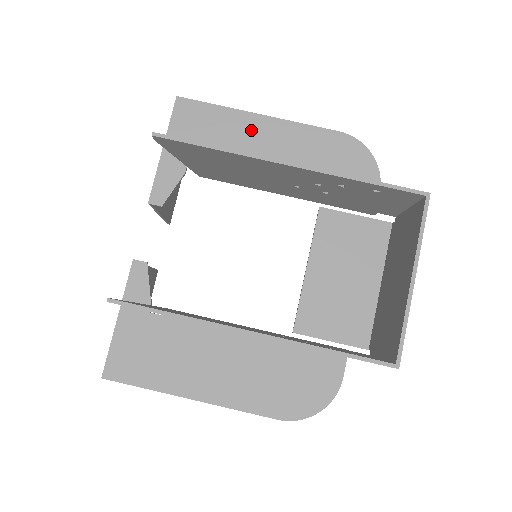
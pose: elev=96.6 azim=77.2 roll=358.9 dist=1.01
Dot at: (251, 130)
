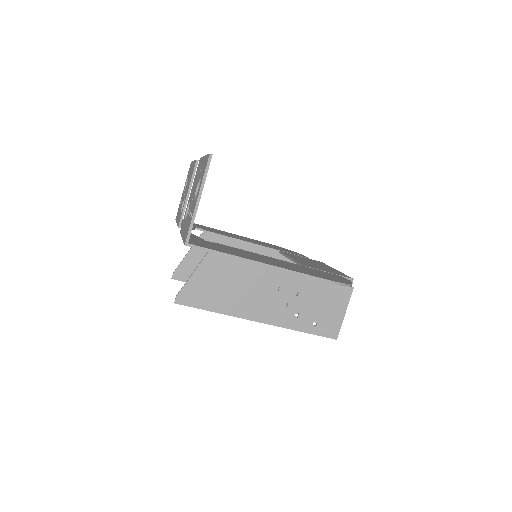
Dot at: occluded
